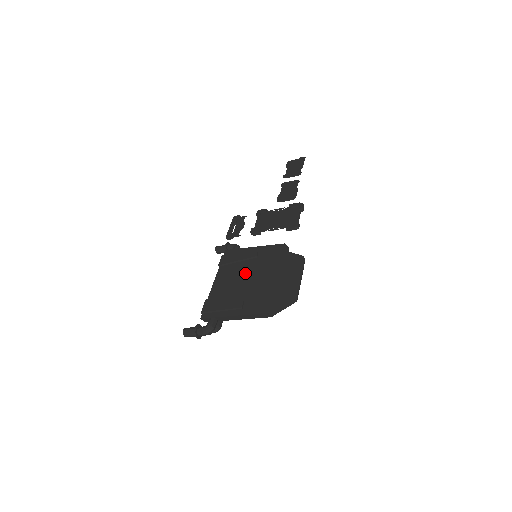
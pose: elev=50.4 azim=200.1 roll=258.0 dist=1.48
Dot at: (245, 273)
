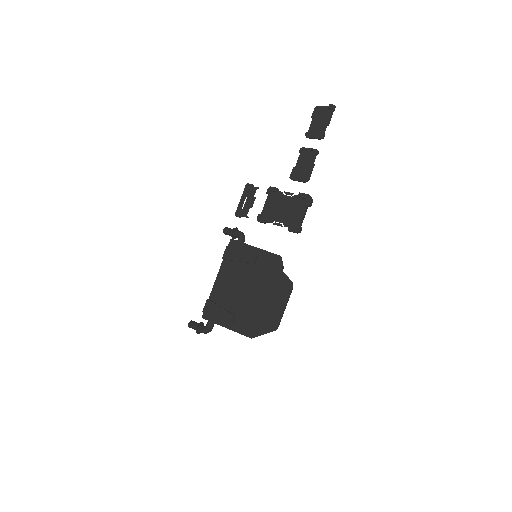
Dot at: (242, 280)
